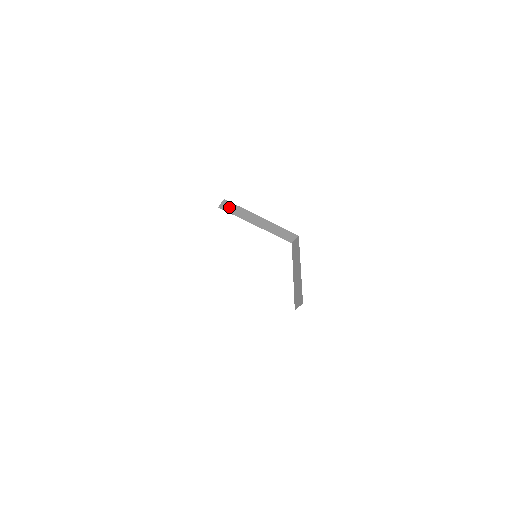
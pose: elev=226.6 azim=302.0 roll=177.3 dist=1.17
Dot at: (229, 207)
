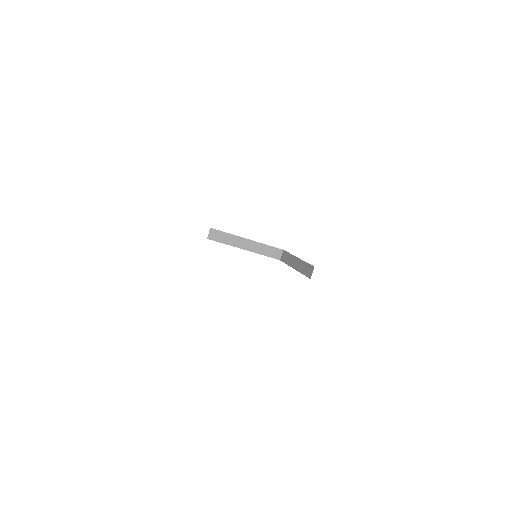
Dot at: (216, 236)
